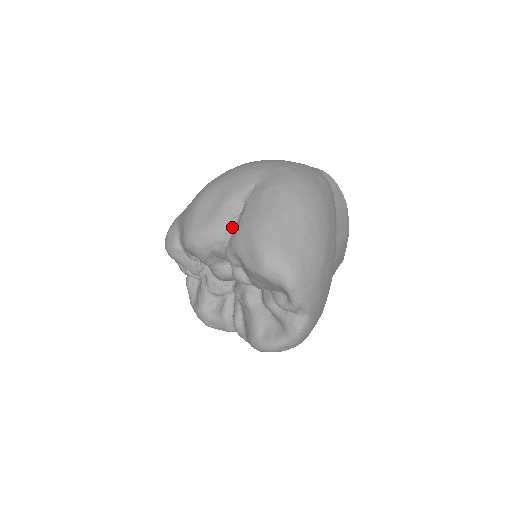
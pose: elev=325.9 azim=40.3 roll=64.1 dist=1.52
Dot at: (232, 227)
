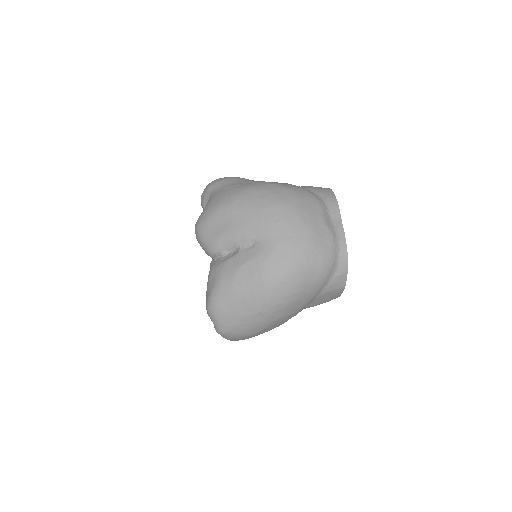
Dot at: (220, 256)
